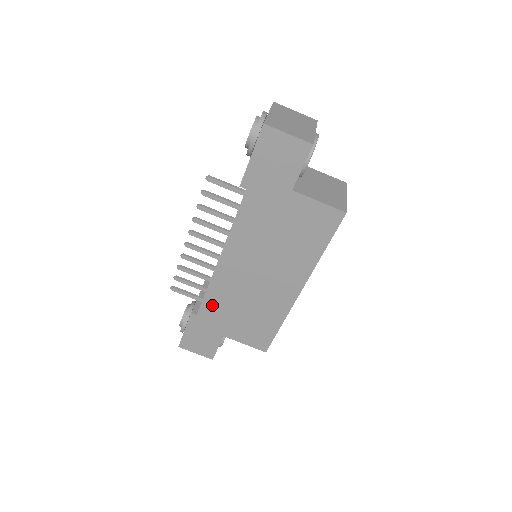
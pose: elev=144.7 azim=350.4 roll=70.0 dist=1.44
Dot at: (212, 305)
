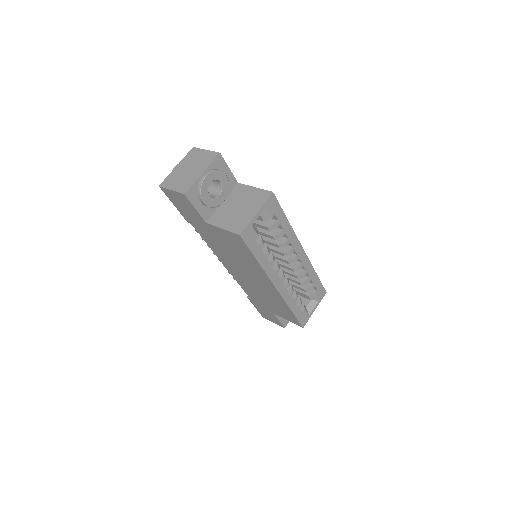
Dot at: (249, 293)
